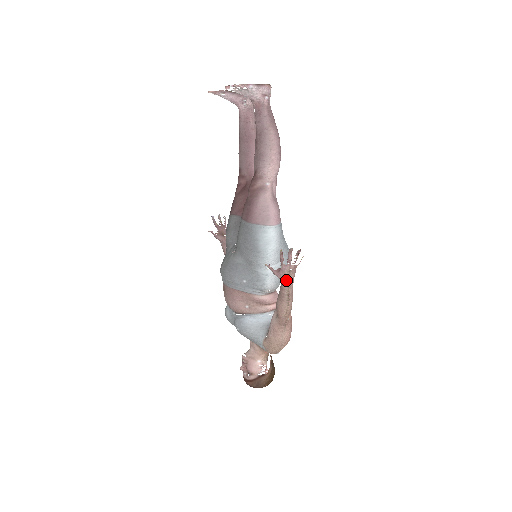
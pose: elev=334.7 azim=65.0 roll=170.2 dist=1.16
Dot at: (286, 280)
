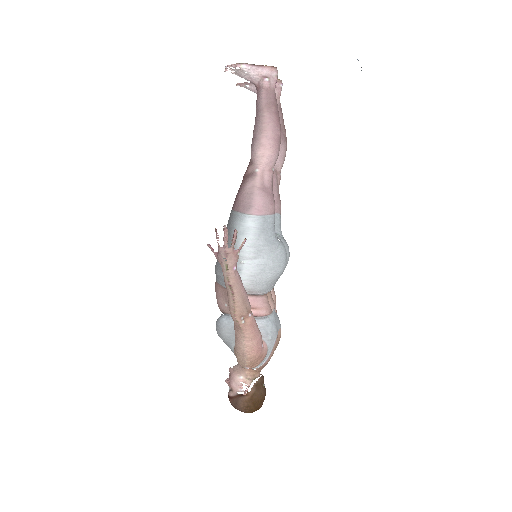
Dot at: (224, 265)
